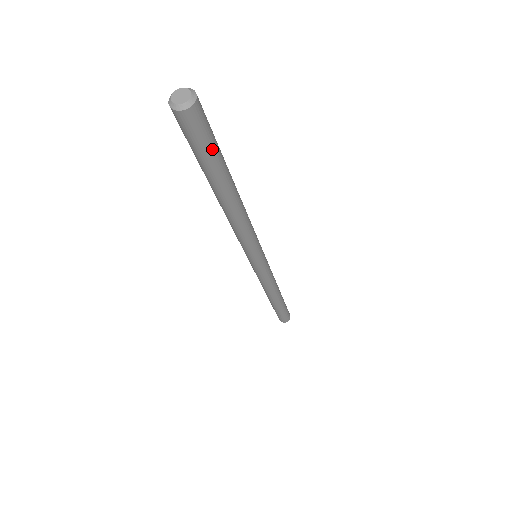
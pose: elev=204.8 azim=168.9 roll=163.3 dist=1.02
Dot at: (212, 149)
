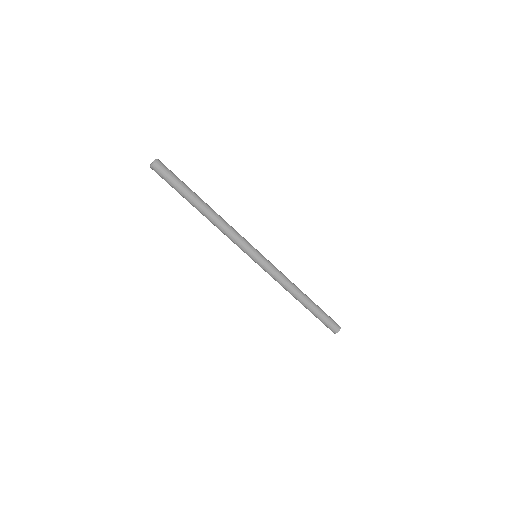
Dot at: (174, 183)
